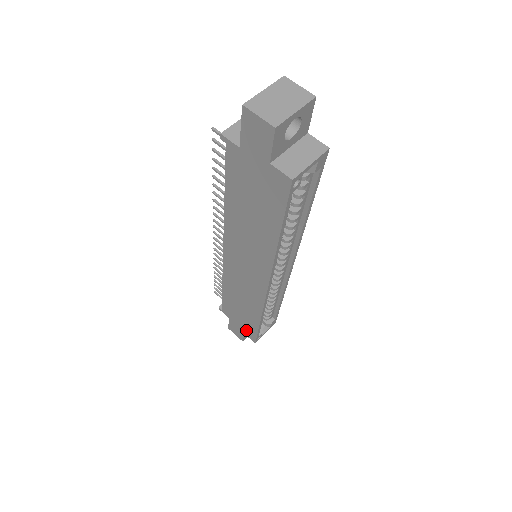
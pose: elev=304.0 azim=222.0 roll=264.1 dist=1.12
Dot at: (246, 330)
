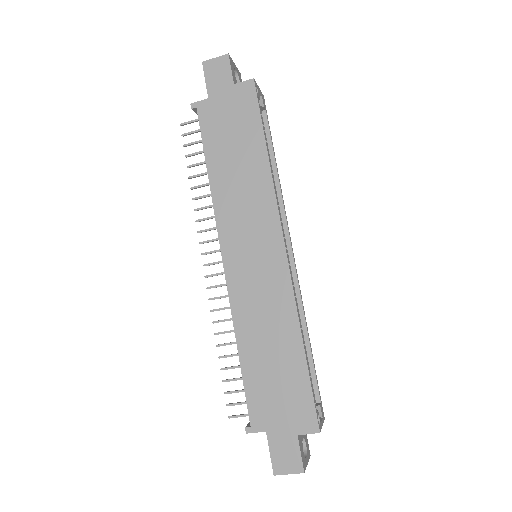
Dot at: (296, 415)
